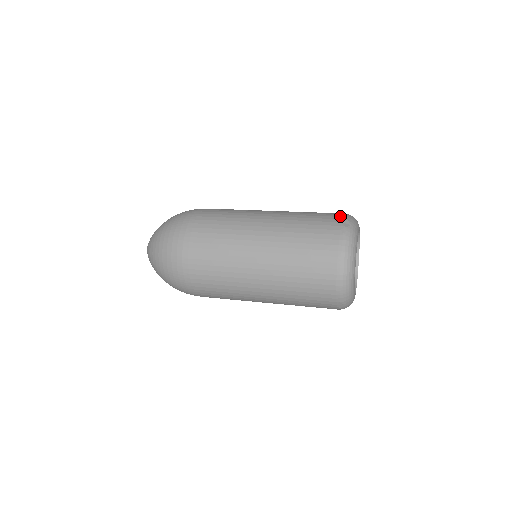
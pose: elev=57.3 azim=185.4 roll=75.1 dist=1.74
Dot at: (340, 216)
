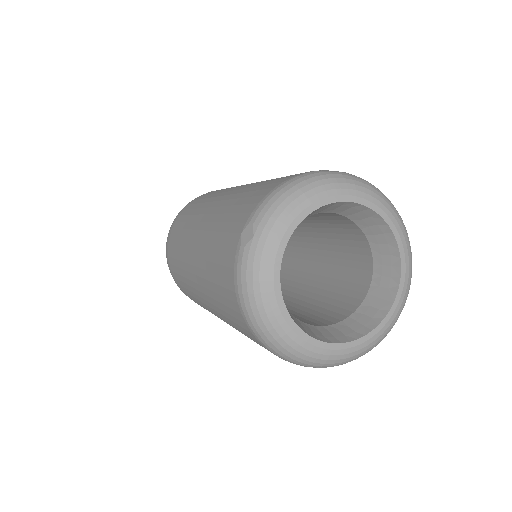
Dot at: (250, 210)
